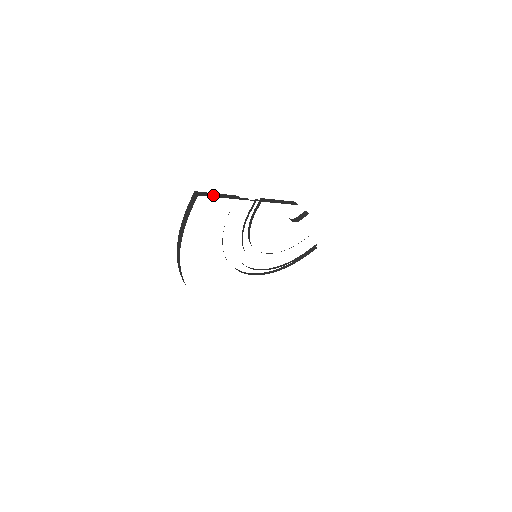
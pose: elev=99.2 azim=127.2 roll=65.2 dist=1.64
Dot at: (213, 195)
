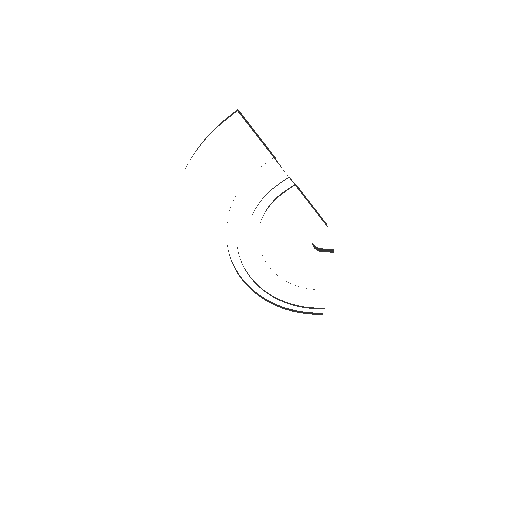
Dot at: (252, 128)
